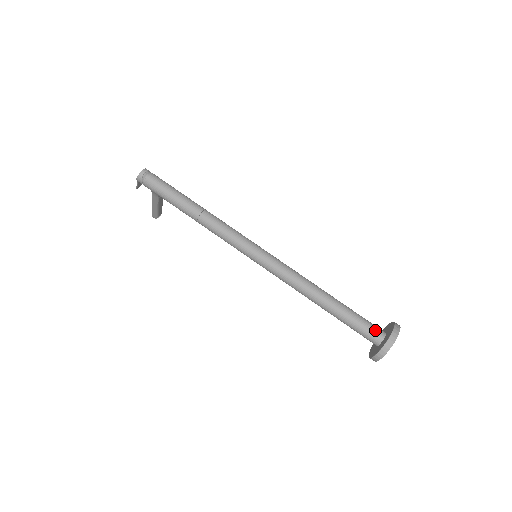
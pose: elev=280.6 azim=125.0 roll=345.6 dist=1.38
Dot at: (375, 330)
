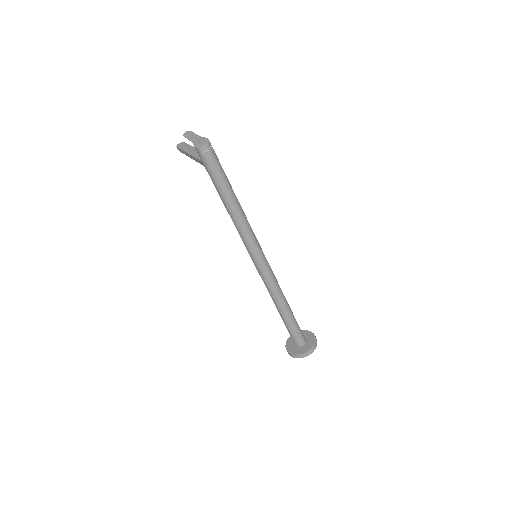
Dot at: (302, 339)
